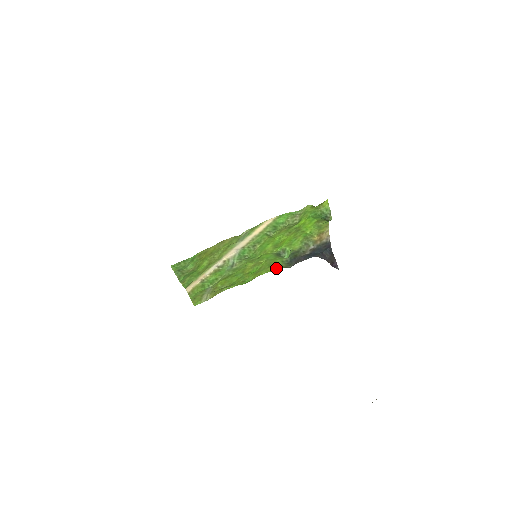
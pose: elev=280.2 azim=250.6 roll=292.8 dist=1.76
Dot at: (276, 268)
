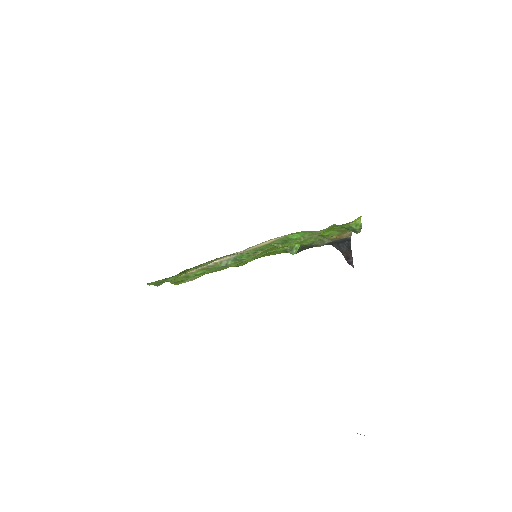
Dot at: (279, 253)
